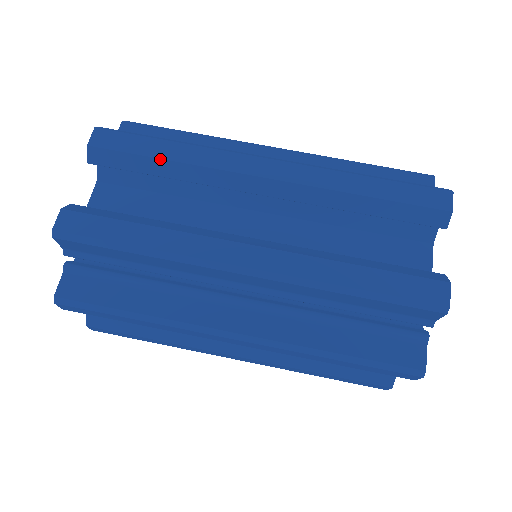
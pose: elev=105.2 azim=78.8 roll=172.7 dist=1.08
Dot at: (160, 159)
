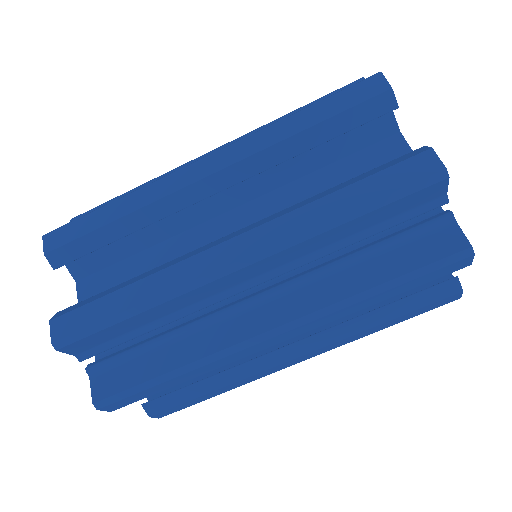
Dot at: occluded
